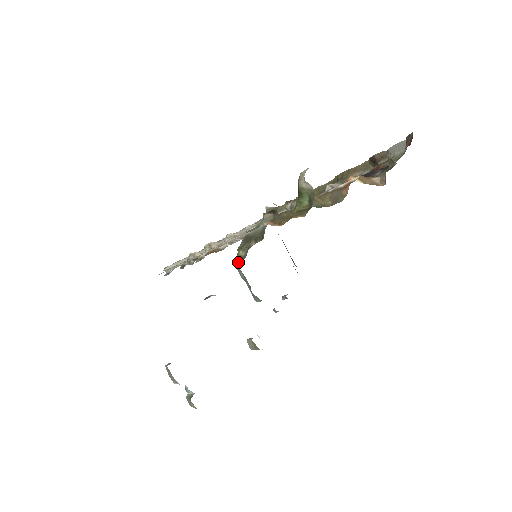
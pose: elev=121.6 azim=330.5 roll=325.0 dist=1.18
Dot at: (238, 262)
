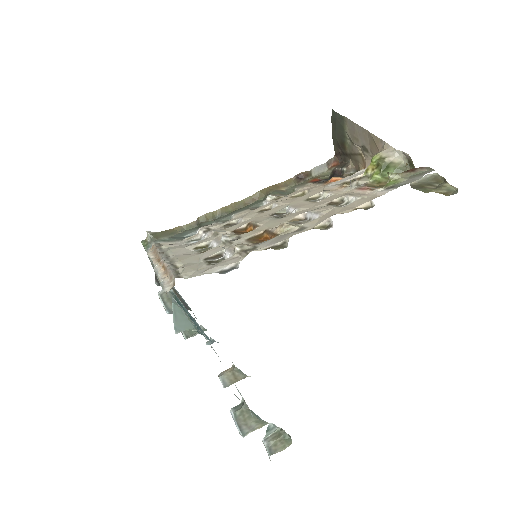
Dot at: occluded
